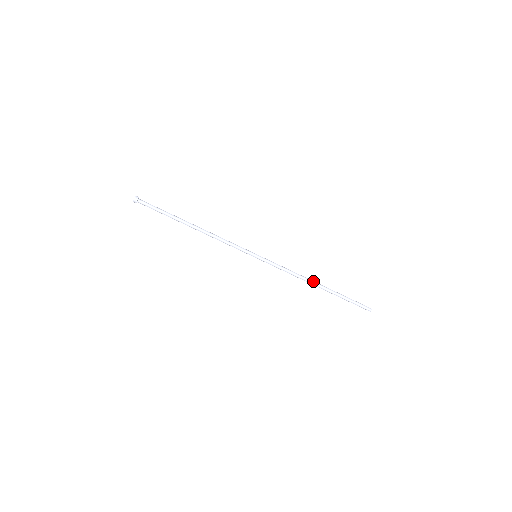
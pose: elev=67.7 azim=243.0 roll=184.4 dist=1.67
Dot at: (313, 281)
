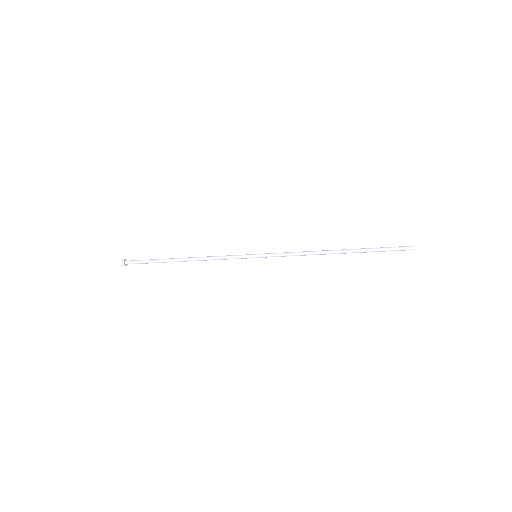
Dot at: (329, 252)
